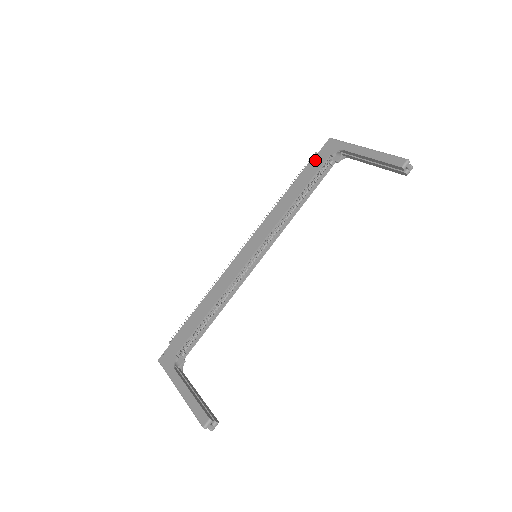
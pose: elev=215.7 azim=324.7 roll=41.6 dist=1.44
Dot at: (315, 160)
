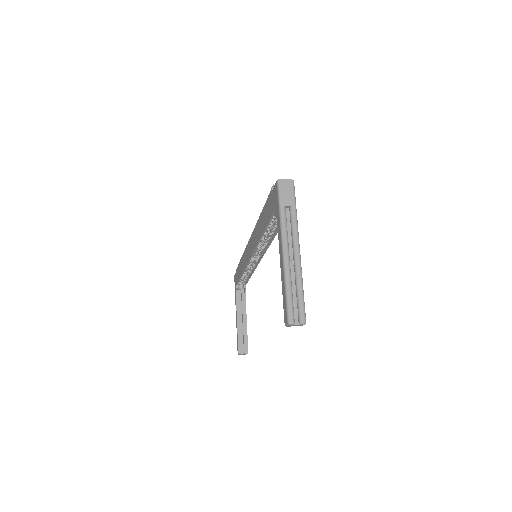
Dot at: (269, 201)
